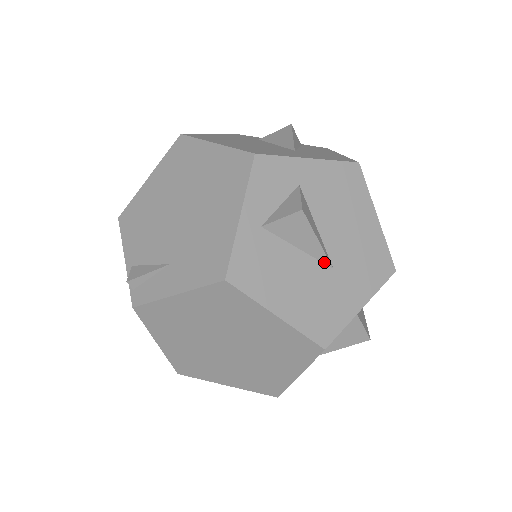
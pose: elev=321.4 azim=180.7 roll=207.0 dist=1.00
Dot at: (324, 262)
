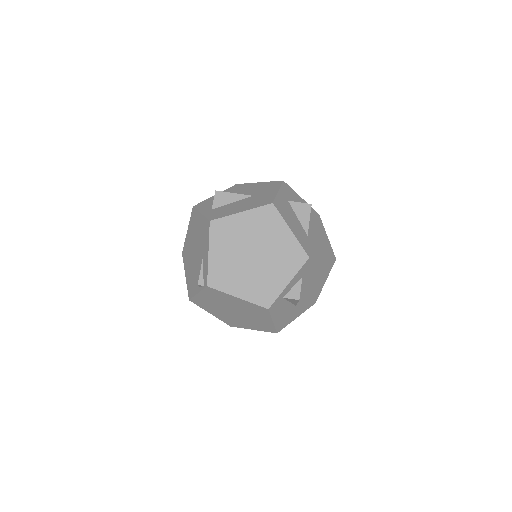
Dot at: (247, 197)
